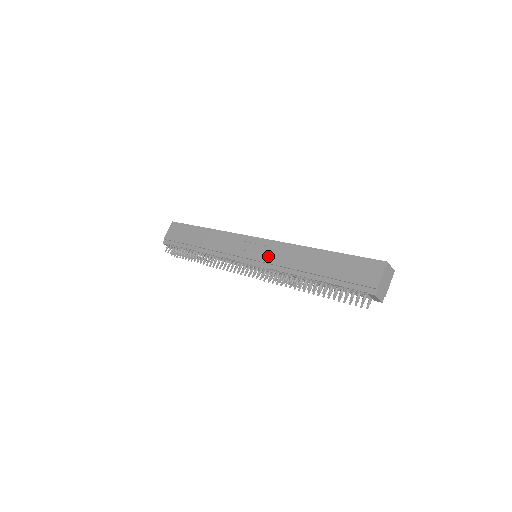
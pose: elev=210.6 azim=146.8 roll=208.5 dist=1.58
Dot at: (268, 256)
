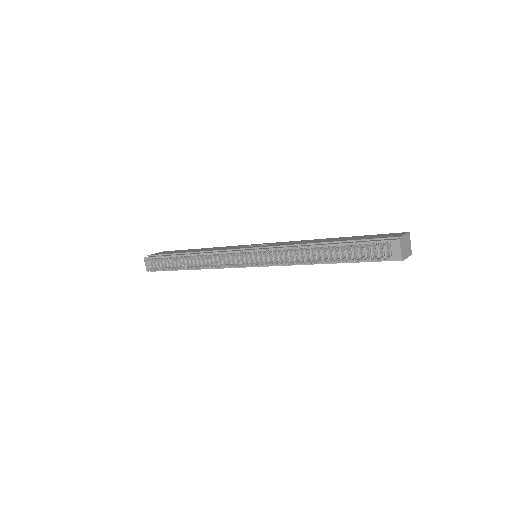
Dot at: (275, 244)
